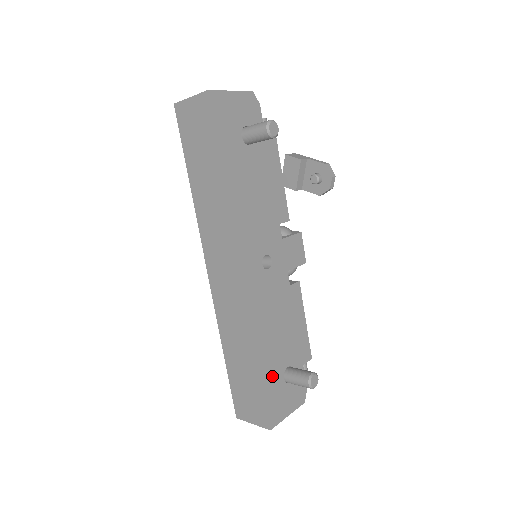
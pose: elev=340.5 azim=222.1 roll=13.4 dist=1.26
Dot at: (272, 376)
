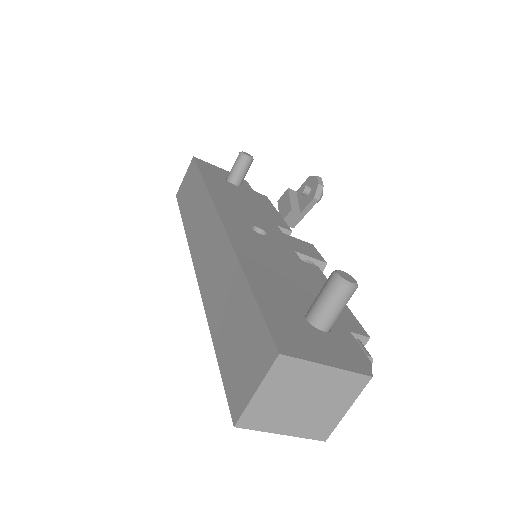
Dot at: (277, 302)
